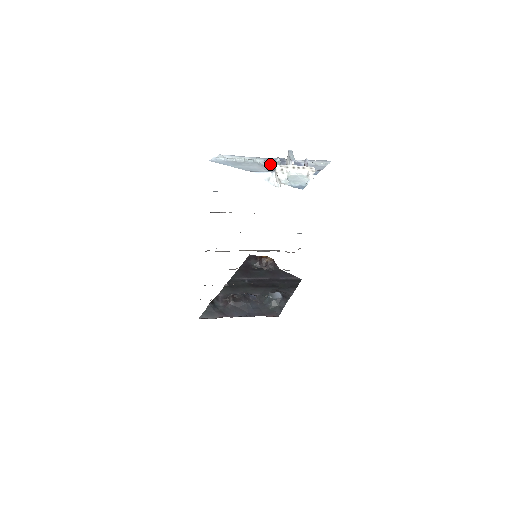
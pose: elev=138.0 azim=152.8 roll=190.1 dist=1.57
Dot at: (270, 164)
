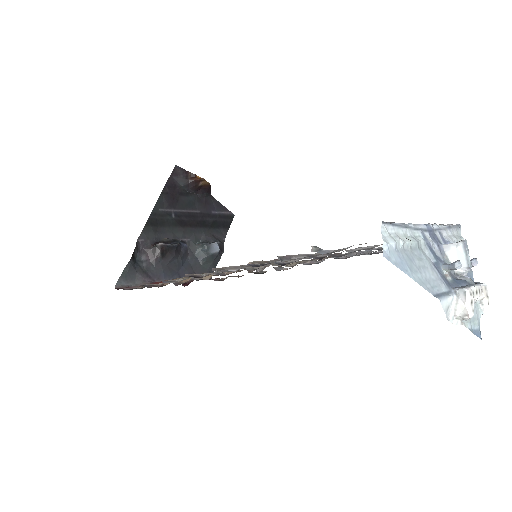
Dot at: (434, 255)
